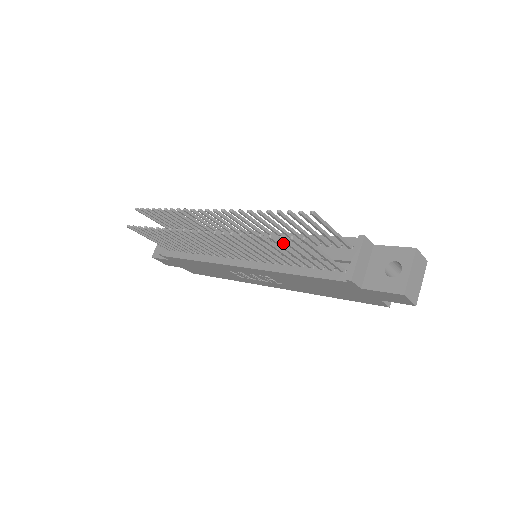
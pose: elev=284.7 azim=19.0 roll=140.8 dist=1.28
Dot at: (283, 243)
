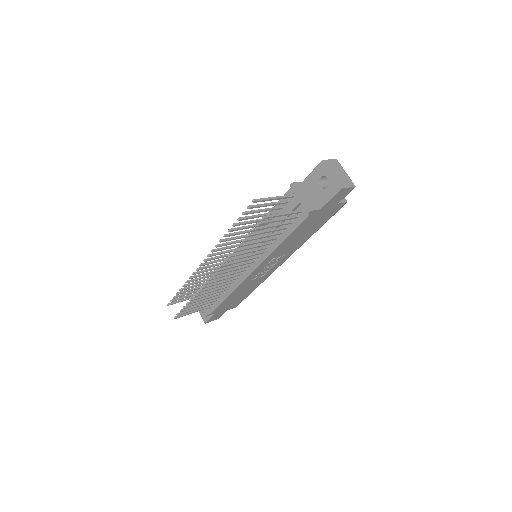
Dot at: occluded
